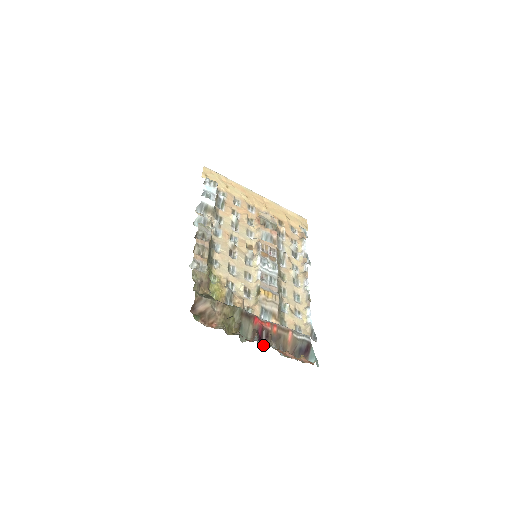
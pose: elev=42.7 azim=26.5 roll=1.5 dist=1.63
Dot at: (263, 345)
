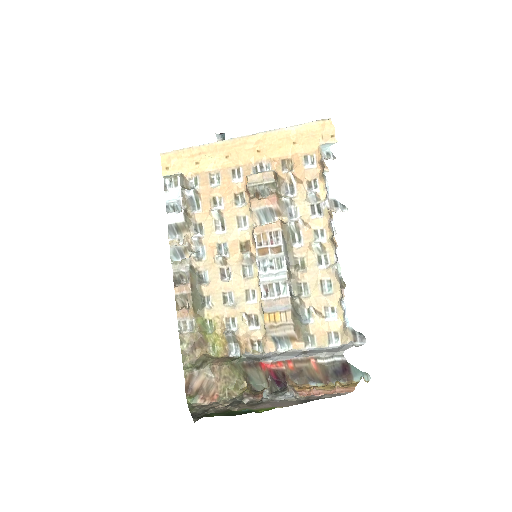
Dot at: (284, 385)
